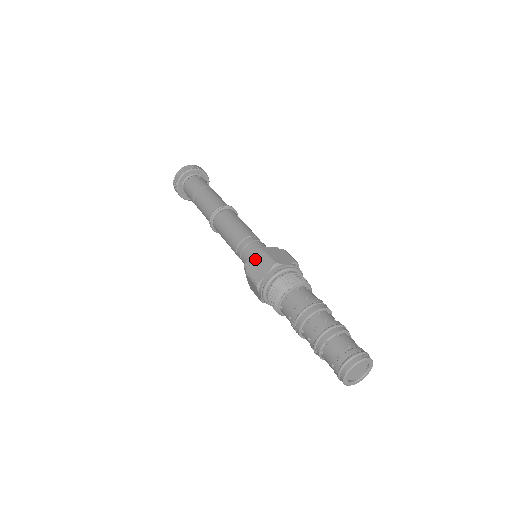
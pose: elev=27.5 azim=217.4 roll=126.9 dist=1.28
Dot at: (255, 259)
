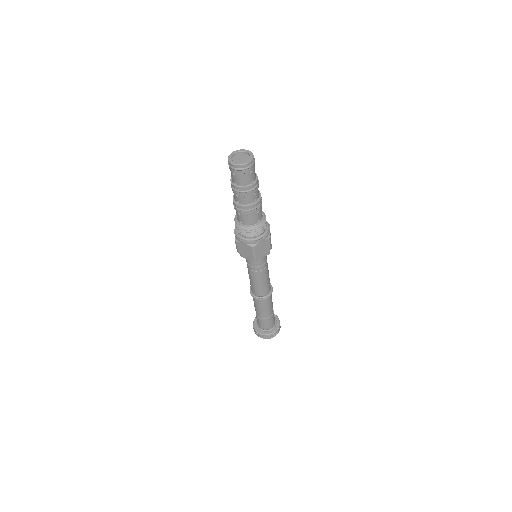
Dot at: occluded
